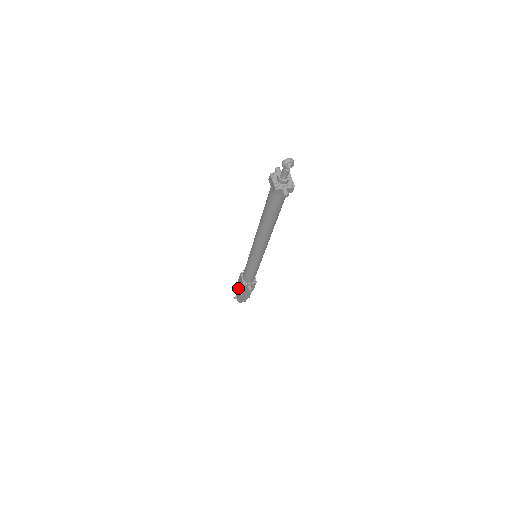
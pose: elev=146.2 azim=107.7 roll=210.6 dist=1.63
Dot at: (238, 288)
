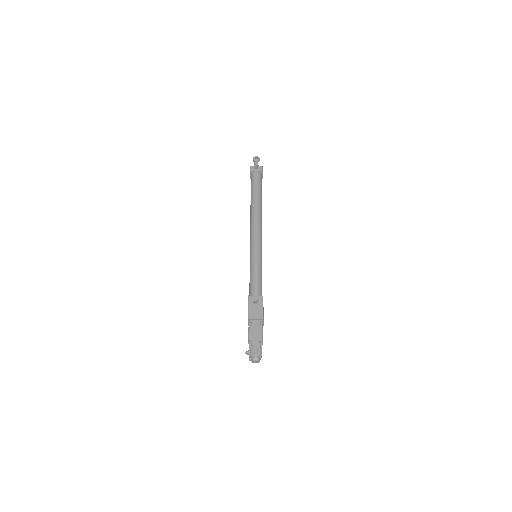
Dot at: occluded
